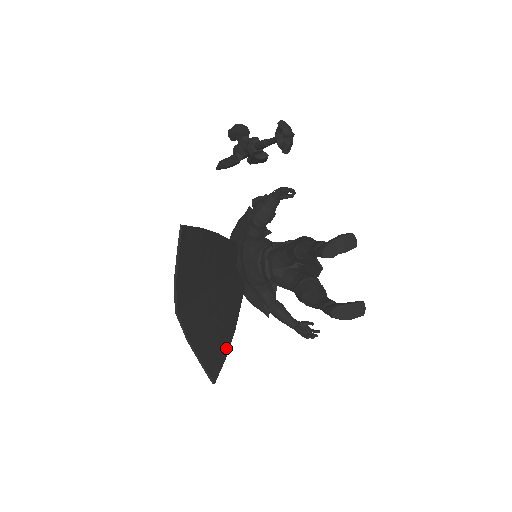
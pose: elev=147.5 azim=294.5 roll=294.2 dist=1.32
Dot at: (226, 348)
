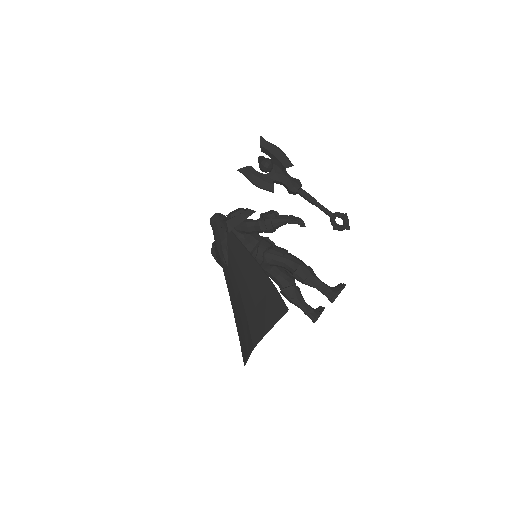
Dot at: occluded
